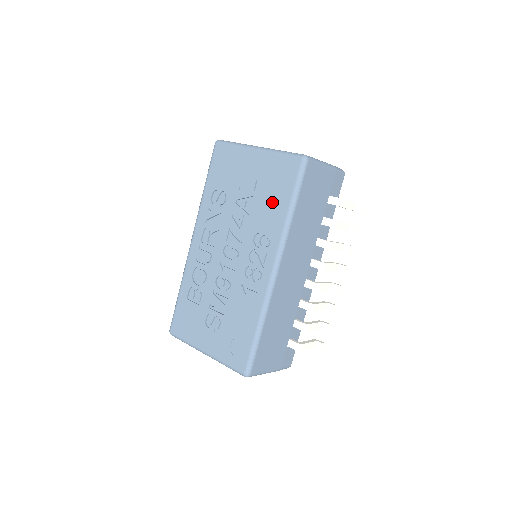
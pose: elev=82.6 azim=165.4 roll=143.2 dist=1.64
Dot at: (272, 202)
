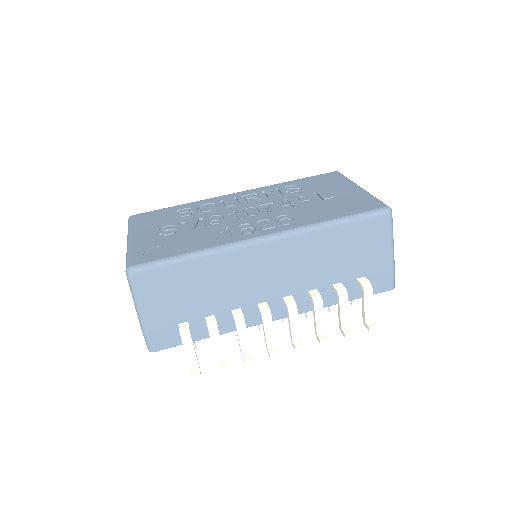
Dot at: (327, 210)
